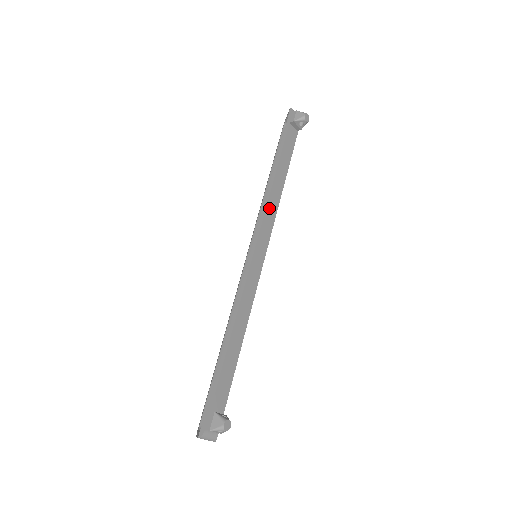
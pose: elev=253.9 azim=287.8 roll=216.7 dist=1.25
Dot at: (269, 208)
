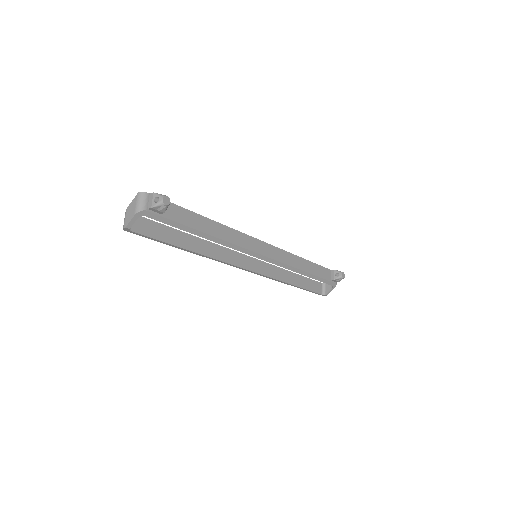
Dot at: (288, 255)
